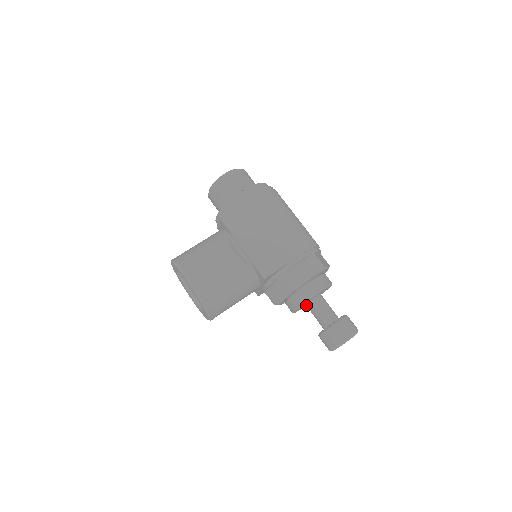
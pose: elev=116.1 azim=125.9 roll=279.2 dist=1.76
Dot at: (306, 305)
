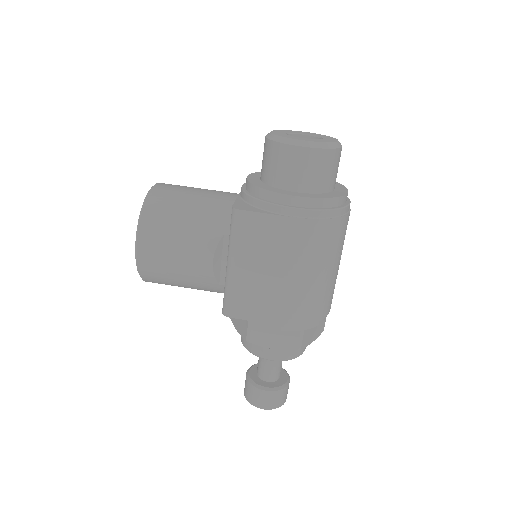
Dot at: occluded
